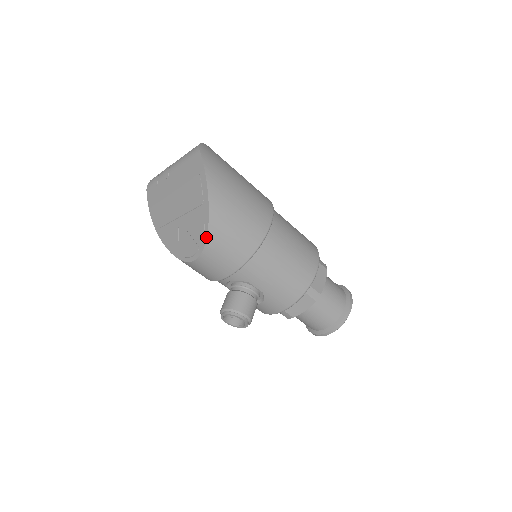
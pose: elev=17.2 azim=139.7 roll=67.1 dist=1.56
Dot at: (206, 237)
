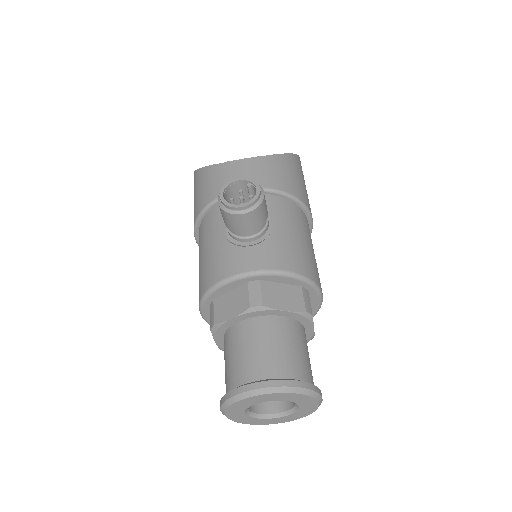
Dot at: (278, 154)
